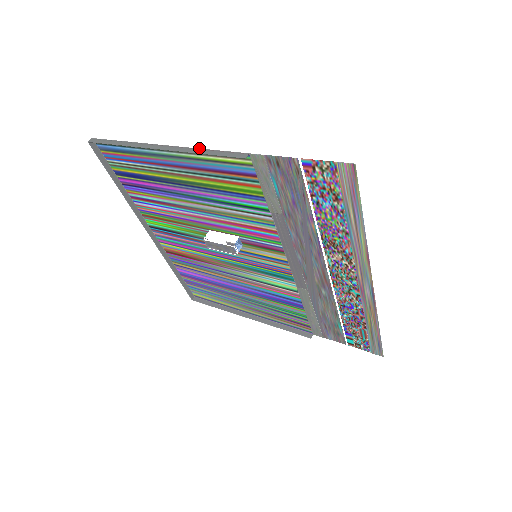
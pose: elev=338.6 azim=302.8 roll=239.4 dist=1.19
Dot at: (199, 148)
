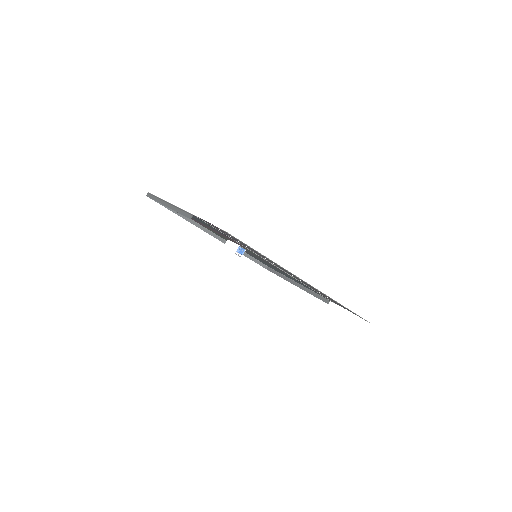
Dot at: (178, 207)
